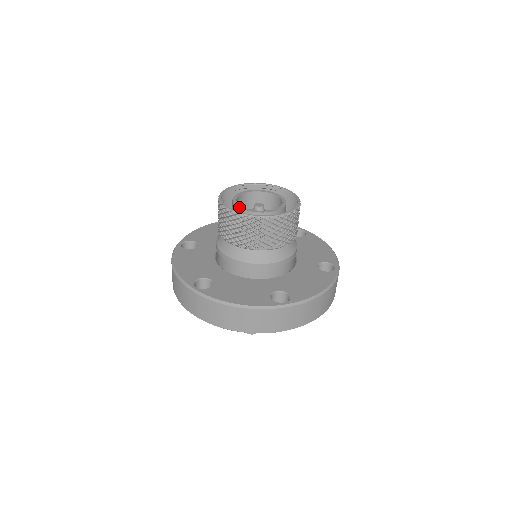
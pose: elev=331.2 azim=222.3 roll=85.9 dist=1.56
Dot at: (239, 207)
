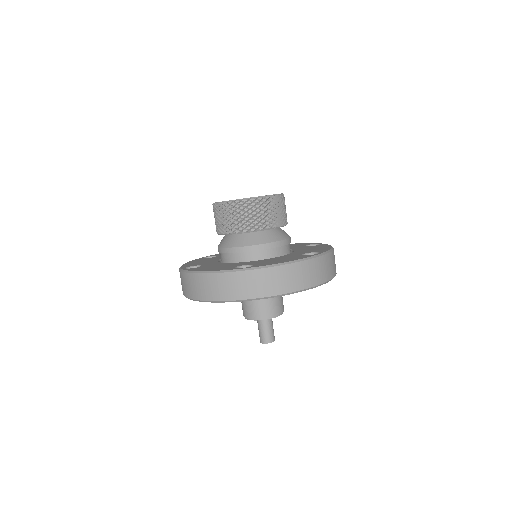
Dot at: occluded
